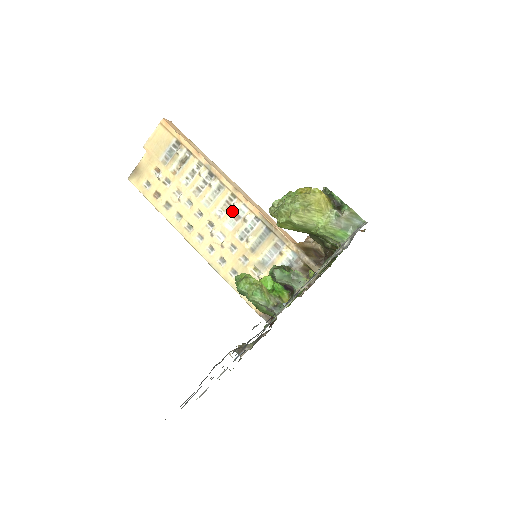
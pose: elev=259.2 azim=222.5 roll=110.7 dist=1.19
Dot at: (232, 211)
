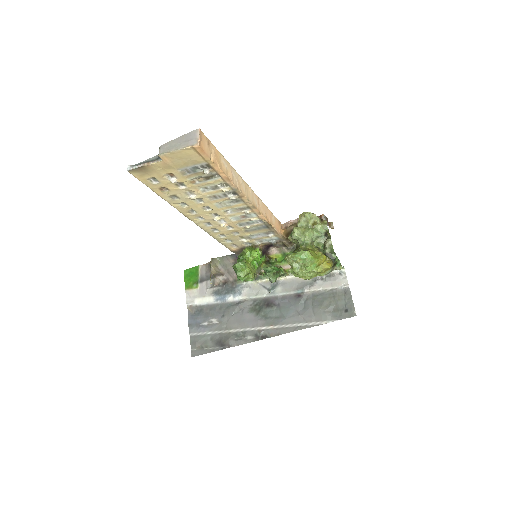
Dot at: (242, 214)
